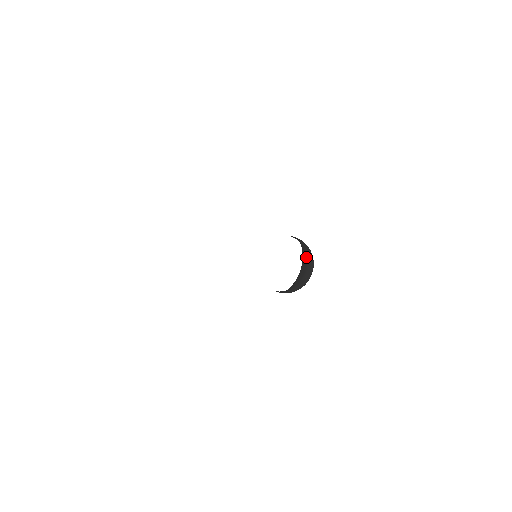
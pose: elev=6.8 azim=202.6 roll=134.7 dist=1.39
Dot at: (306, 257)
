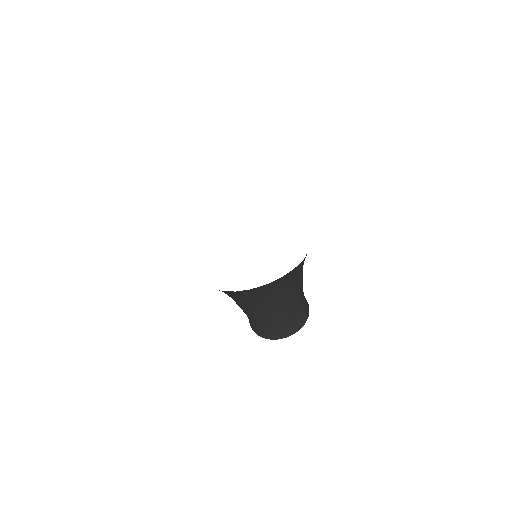
Dot at: (303, 298)
